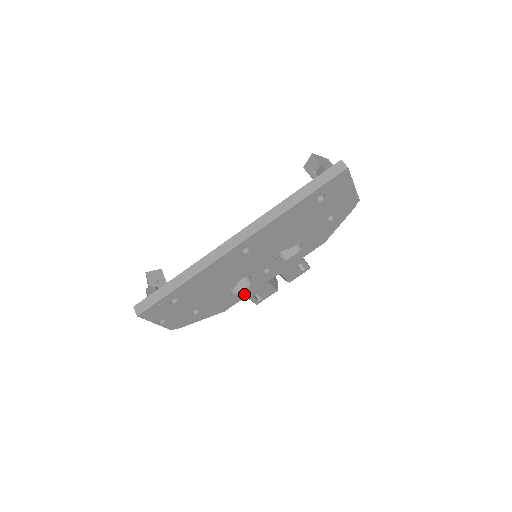
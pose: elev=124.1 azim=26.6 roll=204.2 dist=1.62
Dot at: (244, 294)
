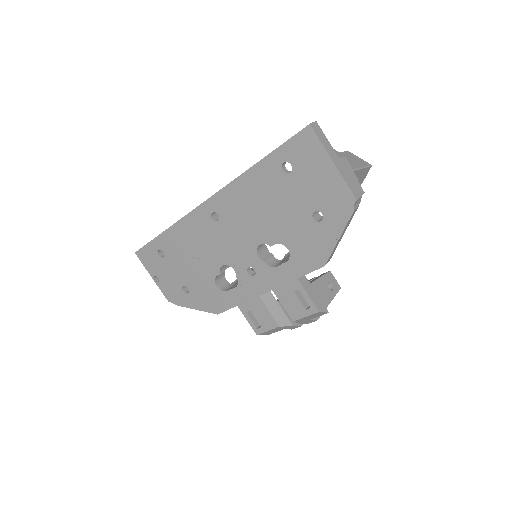
Dot at: (234, 299)
